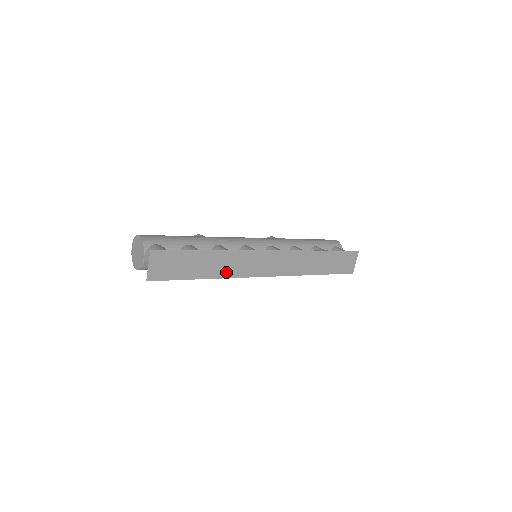
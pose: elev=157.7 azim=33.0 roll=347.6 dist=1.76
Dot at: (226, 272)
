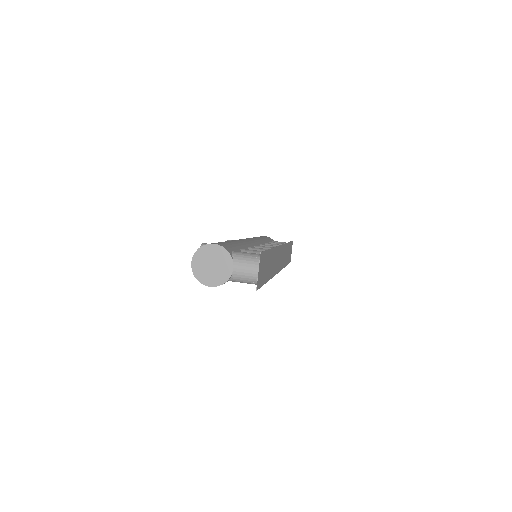
Dot at: (272, 272)
